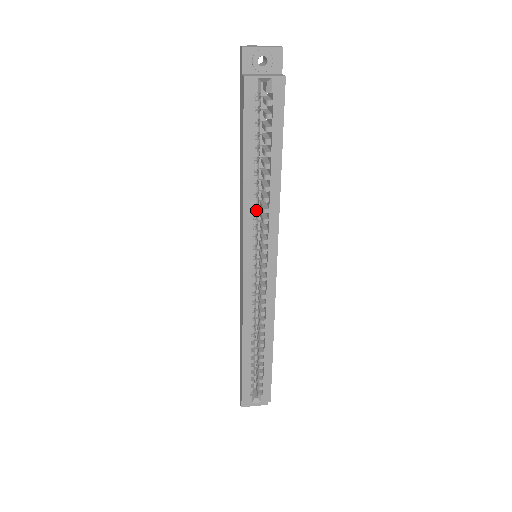
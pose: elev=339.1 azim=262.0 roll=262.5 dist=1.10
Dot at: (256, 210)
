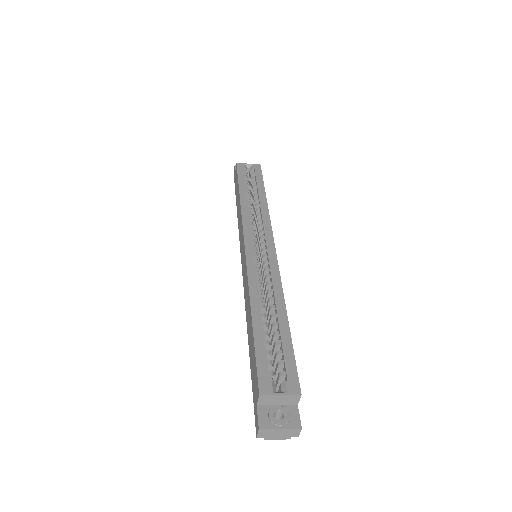
Dot at: (251, 214)
